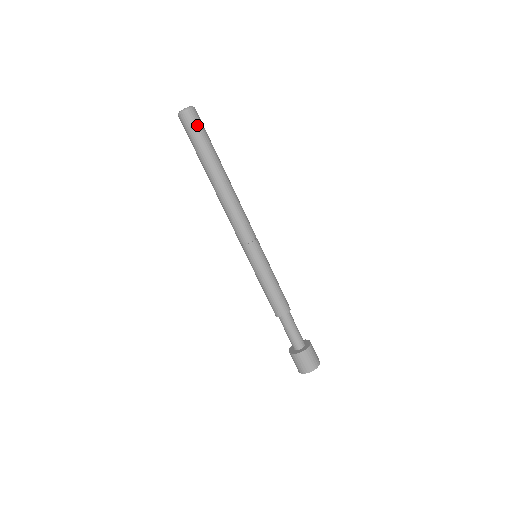
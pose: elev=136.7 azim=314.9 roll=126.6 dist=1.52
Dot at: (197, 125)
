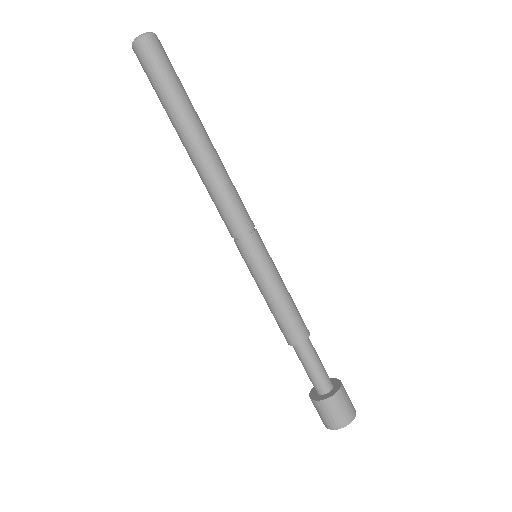
Dot at: (162, 58)
